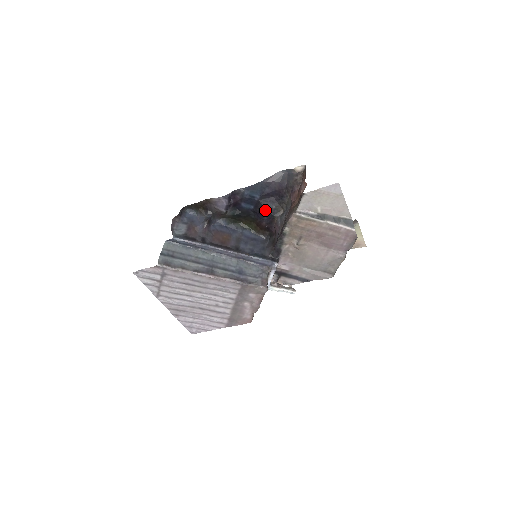
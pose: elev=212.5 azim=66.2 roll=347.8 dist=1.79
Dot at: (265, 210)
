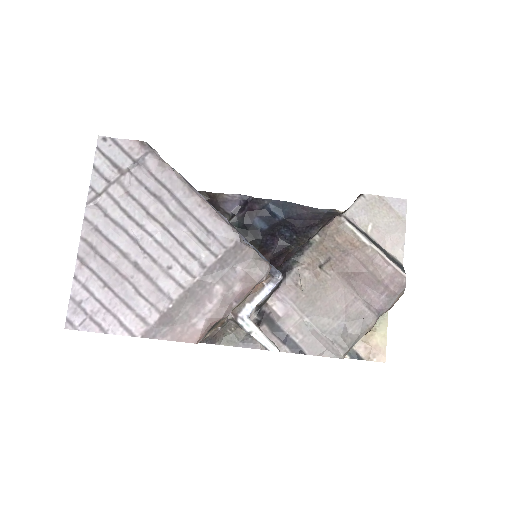
Dot at: (282, 234)
